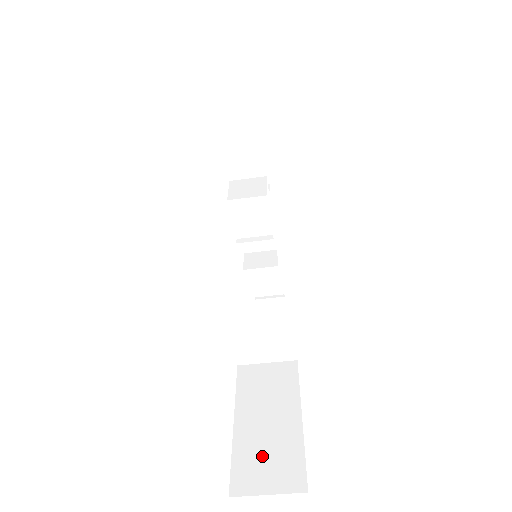
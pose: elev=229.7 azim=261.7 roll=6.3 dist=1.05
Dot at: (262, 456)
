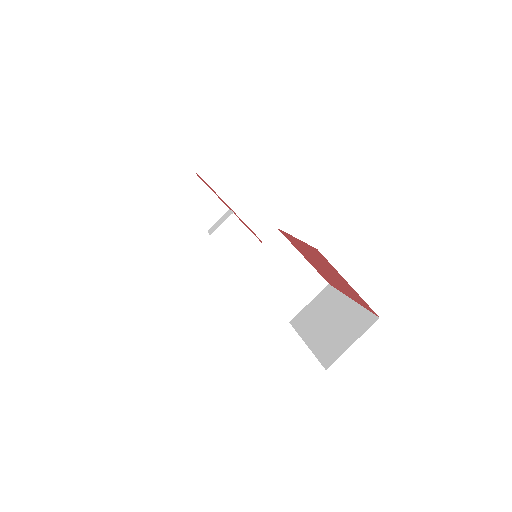
Dot at: (335, 335)
